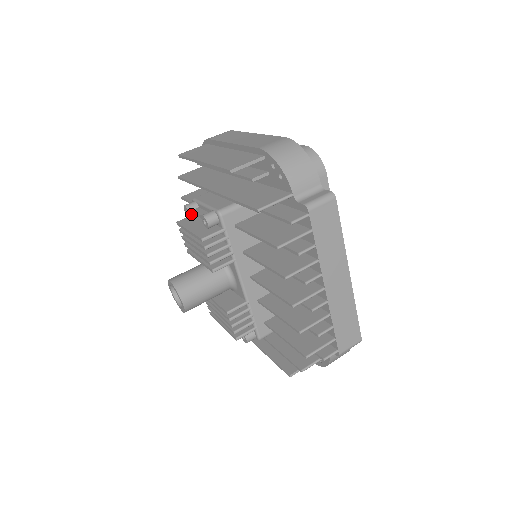
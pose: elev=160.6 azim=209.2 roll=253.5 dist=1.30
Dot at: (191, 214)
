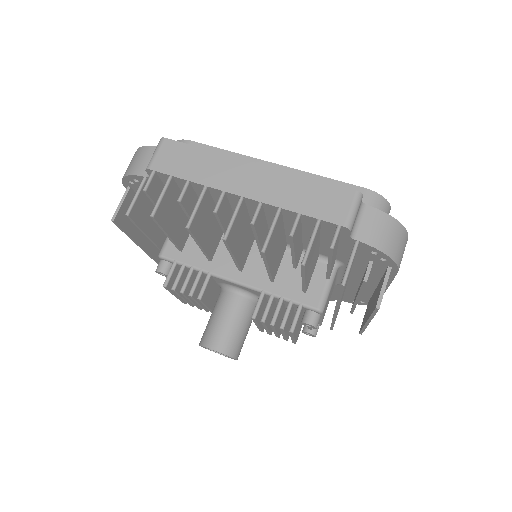
Dot at: occluded
